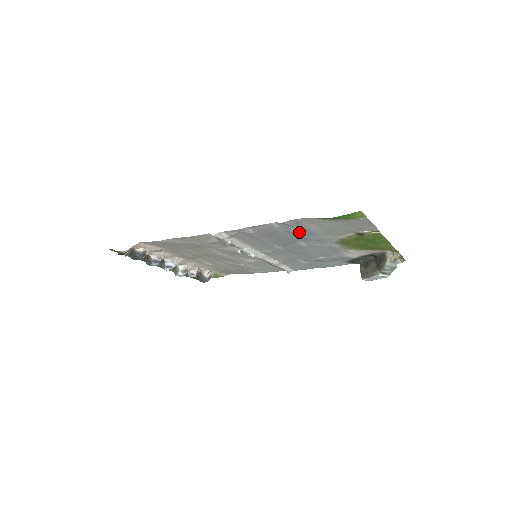
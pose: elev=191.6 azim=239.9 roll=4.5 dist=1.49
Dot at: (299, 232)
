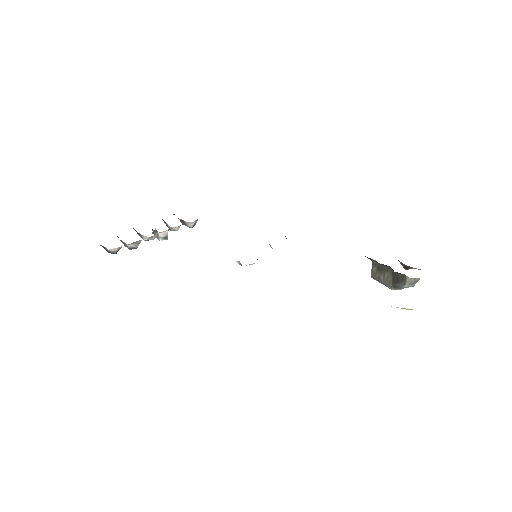
Dot at: occluded
